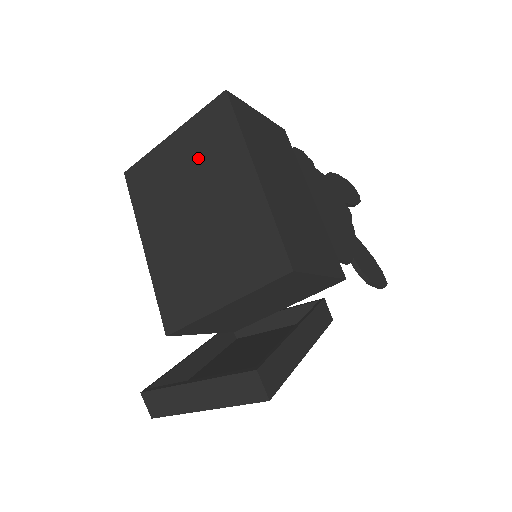
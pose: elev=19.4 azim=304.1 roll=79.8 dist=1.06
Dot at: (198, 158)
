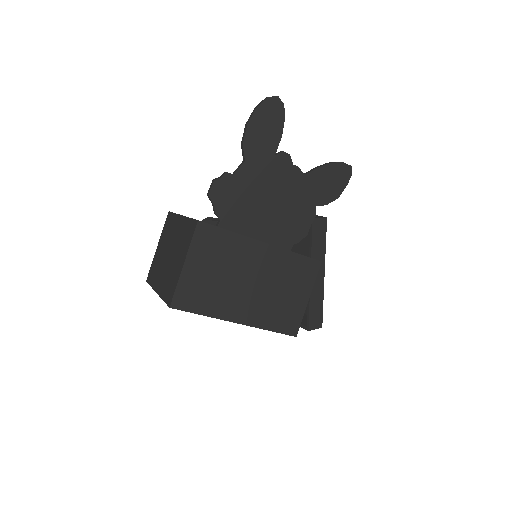
Dot at: occluded
